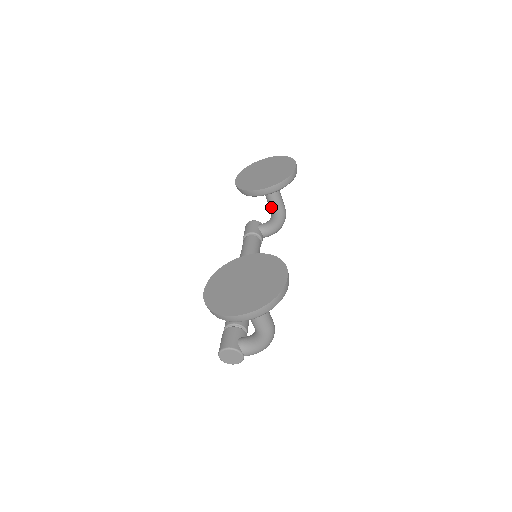
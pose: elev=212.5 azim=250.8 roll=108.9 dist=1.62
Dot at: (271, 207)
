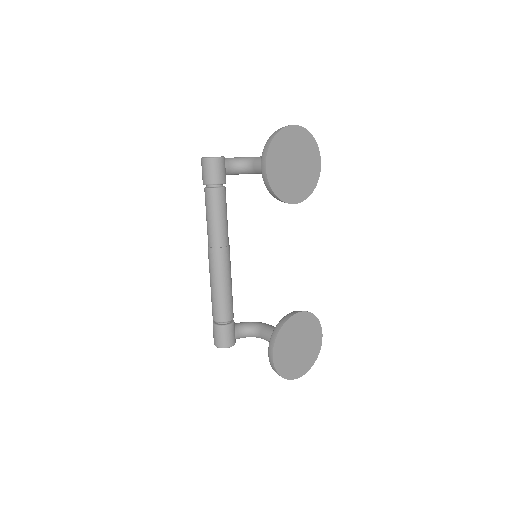
Dot at: occluded
